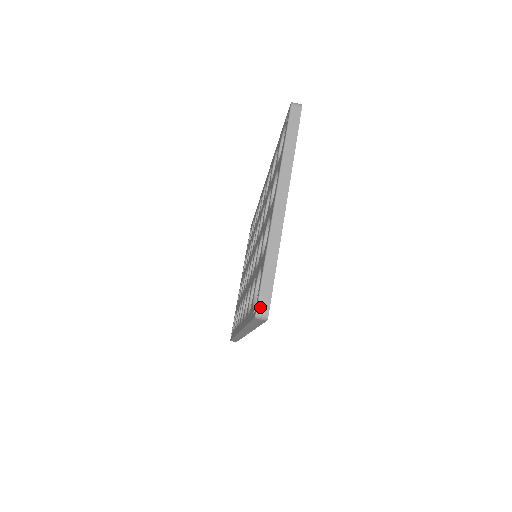
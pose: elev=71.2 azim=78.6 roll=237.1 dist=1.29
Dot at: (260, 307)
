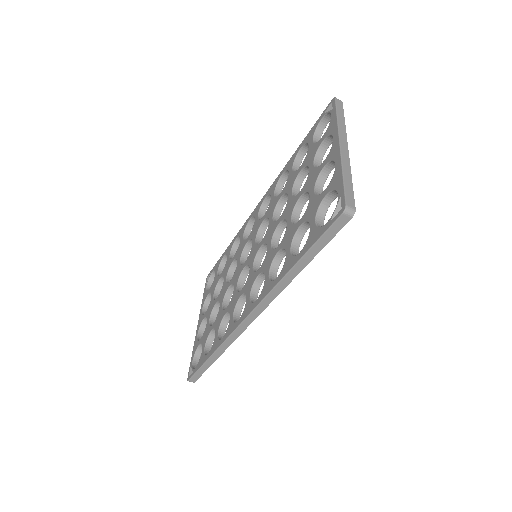
Dot at: (348, 203)
